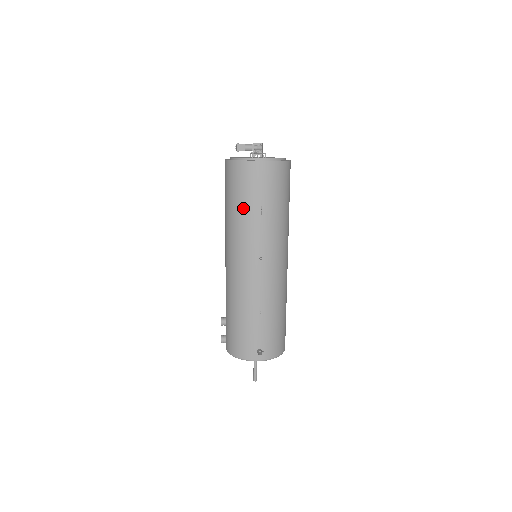
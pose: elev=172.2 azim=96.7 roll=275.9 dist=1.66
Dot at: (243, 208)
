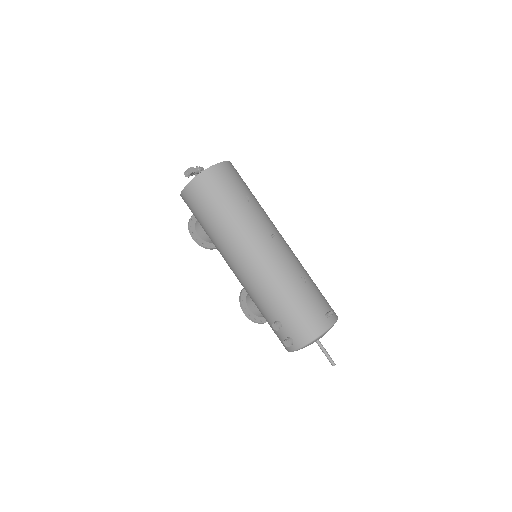
Dot at: (232, 205)
